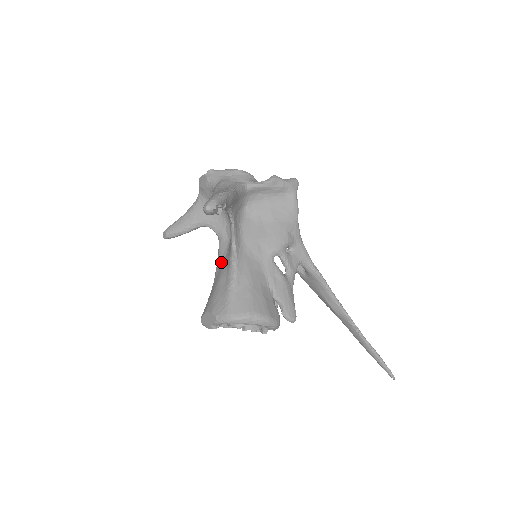
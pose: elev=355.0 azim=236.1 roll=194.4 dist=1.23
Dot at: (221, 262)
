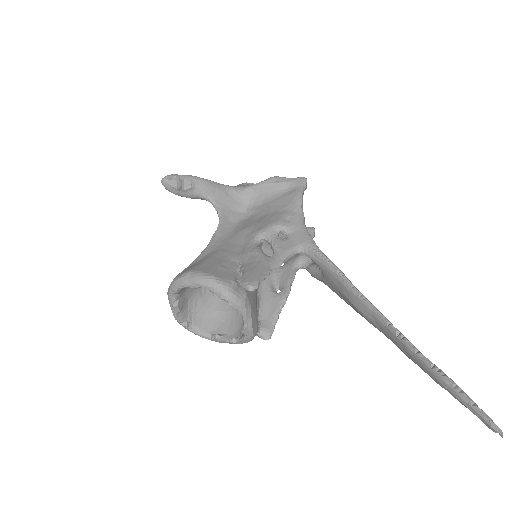
Dot at: occluded
